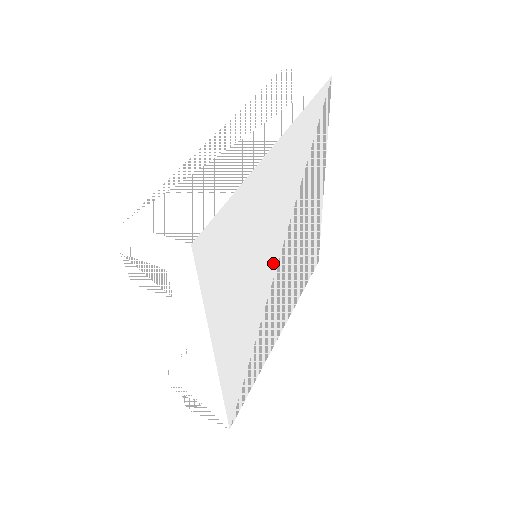
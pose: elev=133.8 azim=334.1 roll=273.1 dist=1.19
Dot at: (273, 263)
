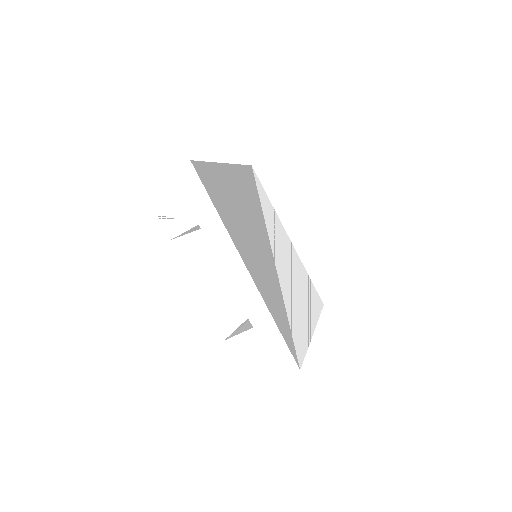
Dot at: (267, 247)
